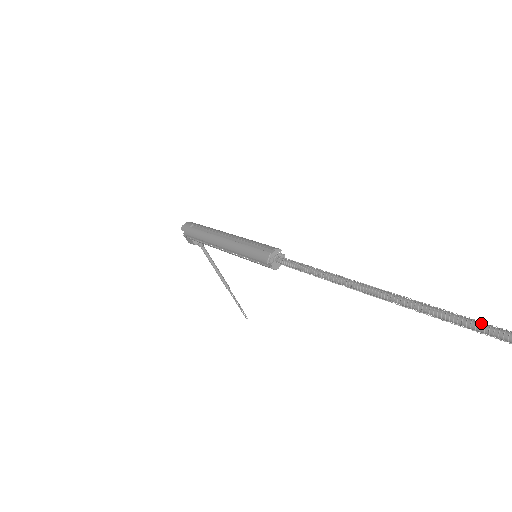
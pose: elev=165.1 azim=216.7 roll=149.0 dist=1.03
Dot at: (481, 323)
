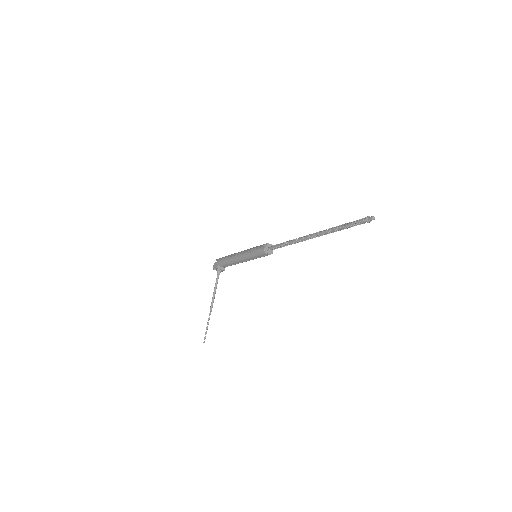
Dot at: (356, 221)
